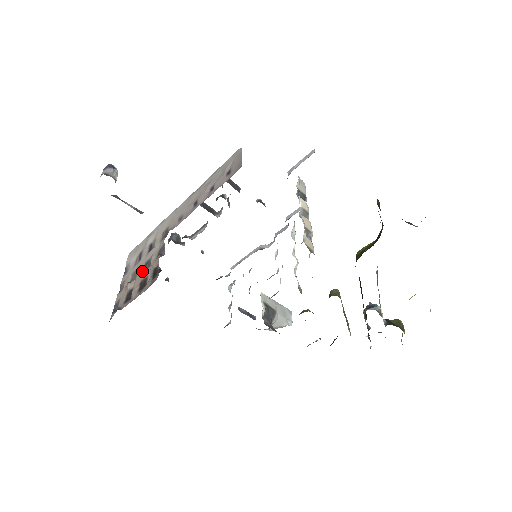
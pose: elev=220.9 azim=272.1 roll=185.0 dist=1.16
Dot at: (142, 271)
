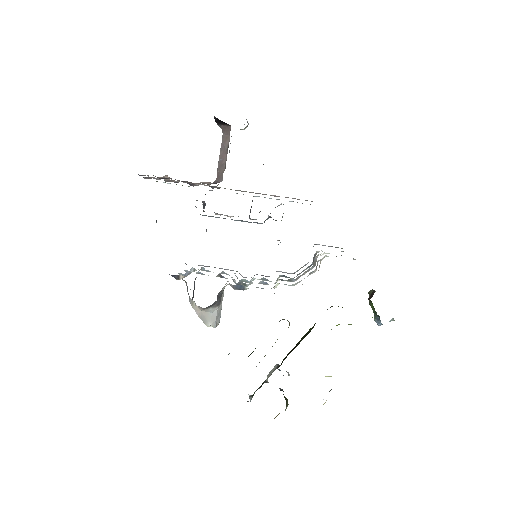
Dot at: occluded
